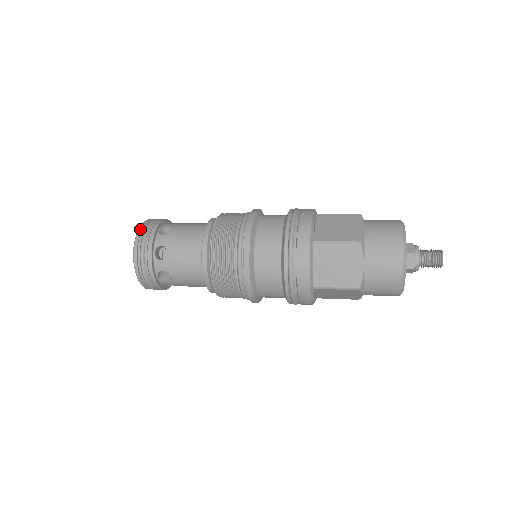
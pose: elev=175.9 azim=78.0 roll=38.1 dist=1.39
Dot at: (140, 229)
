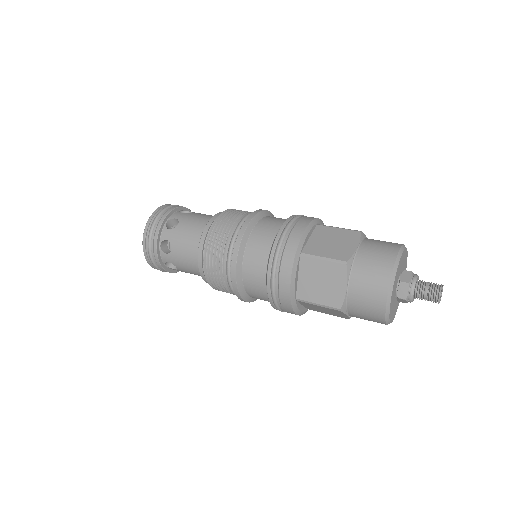
Dot at: (144, 247)
